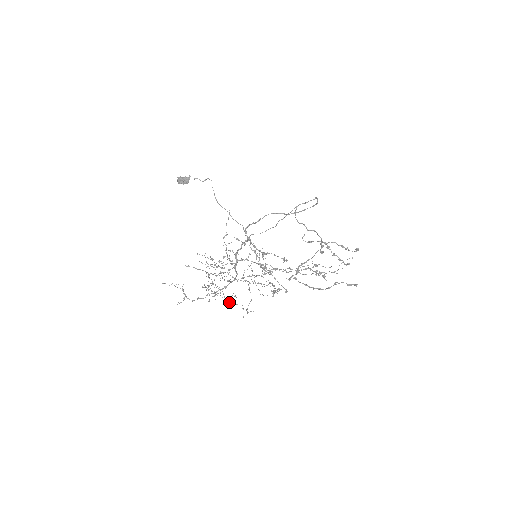
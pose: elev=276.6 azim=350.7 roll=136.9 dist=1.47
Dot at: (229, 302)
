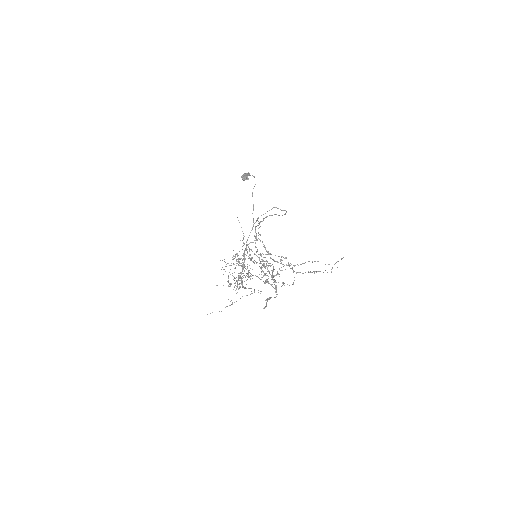
Dot at: occluded
